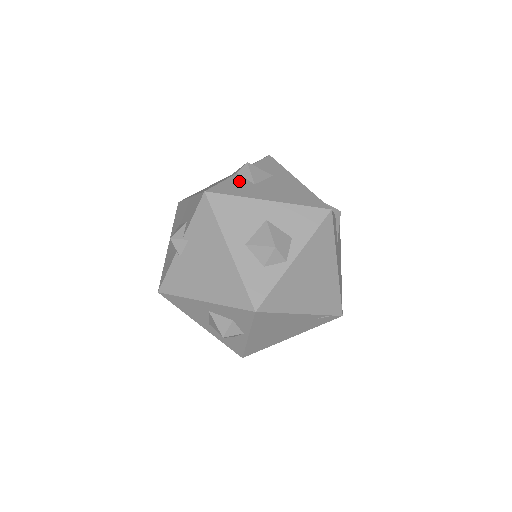
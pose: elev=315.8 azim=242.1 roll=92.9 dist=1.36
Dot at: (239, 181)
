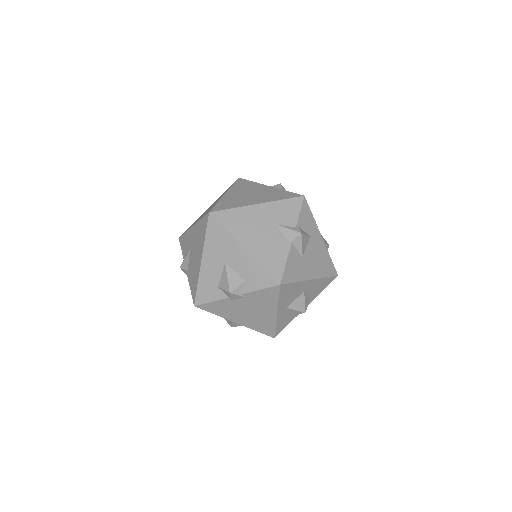
Dot at: (295, 257)
